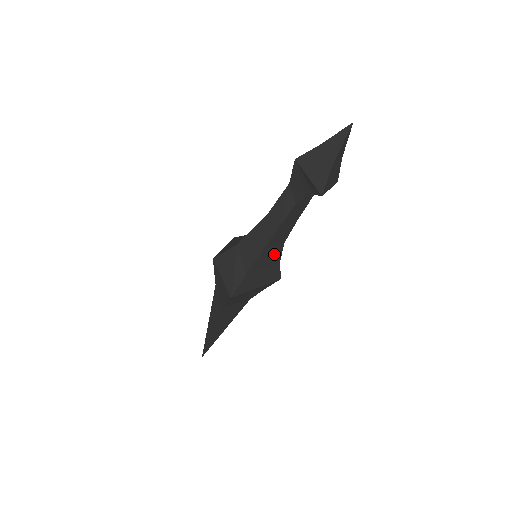
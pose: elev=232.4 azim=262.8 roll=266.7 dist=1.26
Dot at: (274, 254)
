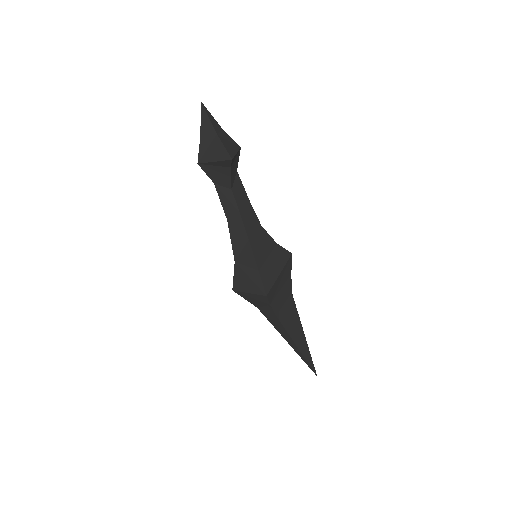
Dot at: (263, 240)
